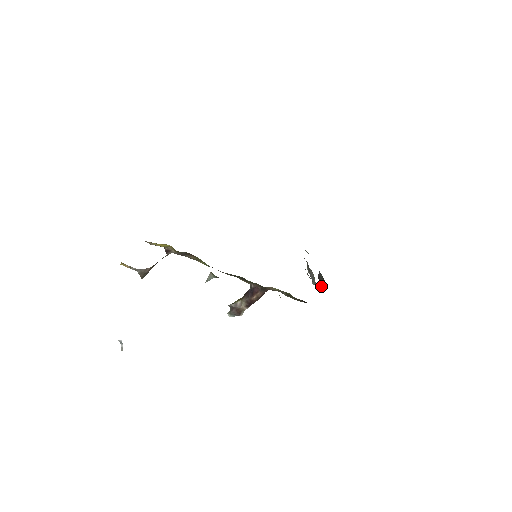
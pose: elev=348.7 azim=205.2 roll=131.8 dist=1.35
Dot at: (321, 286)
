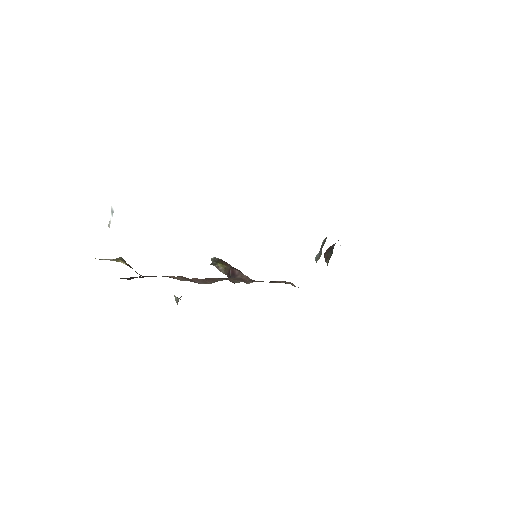
Dot at: (326, 256)
